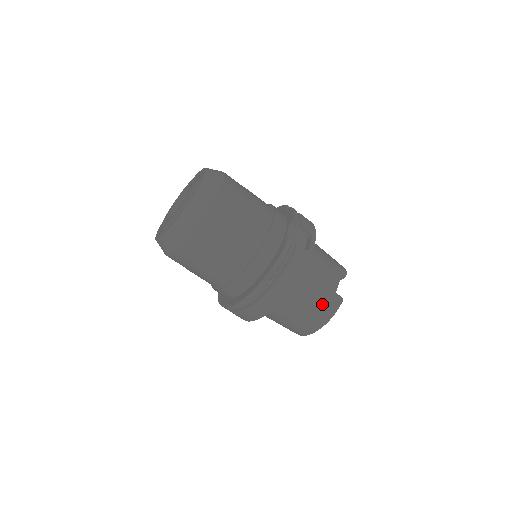
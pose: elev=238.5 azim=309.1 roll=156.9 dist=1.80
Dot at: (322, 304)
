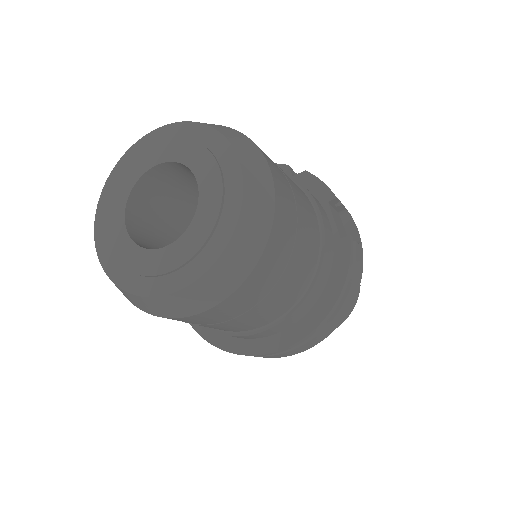
Dot at: occluded
